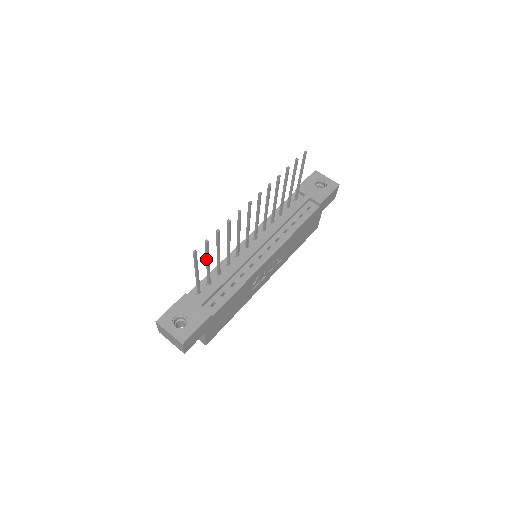
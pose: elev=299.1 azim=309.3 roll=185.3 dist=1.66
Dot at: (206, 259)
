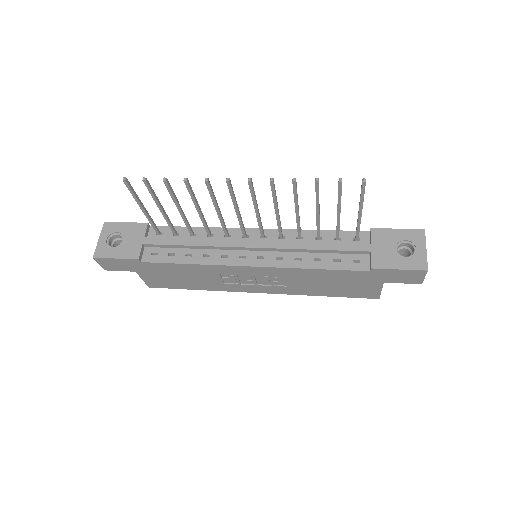
Dot at: (157, 202)
